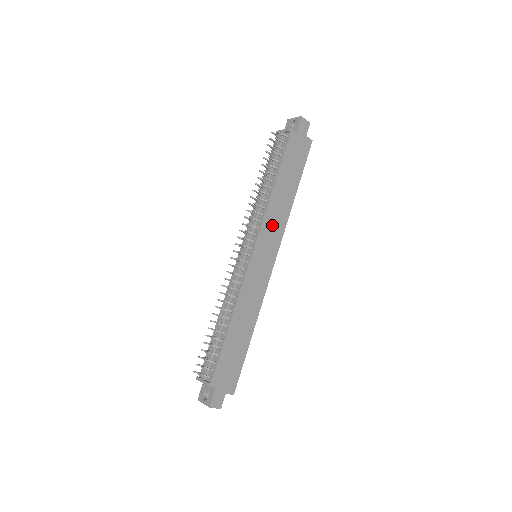
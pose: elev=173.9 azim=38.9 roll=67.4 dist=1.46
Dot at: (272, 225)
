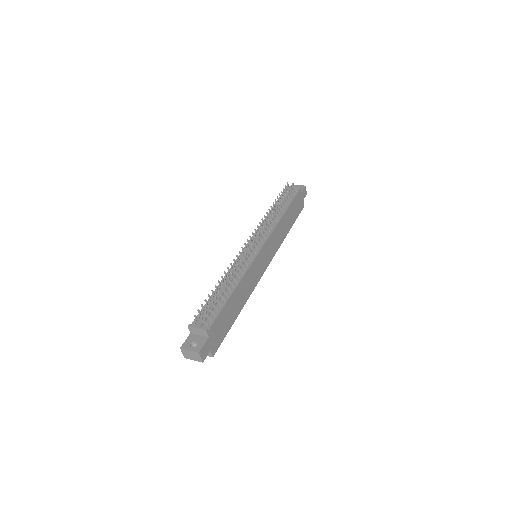
Dot at: (275, 240)
